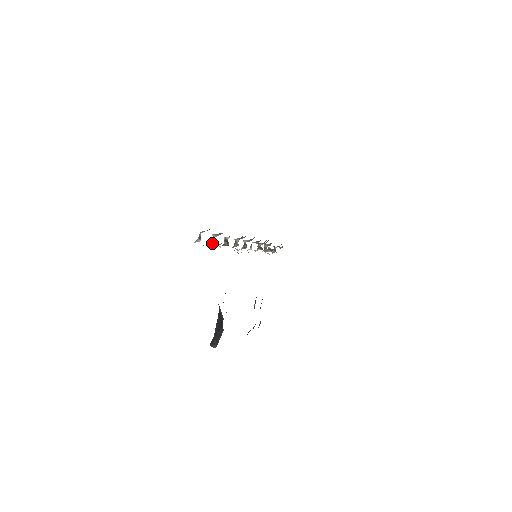
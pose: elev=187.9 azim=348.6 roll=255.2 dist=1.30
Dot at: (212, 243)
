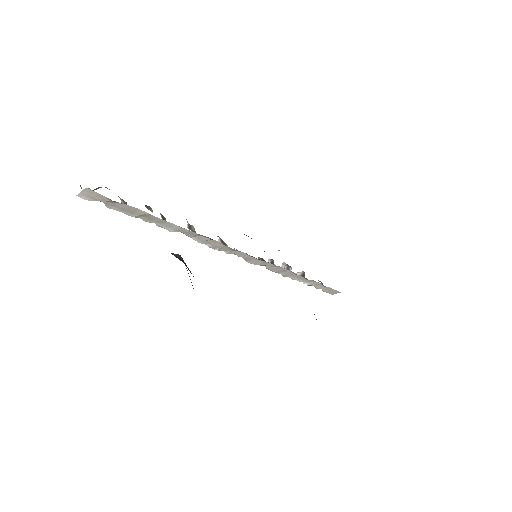
Dot at: (124, 208)
